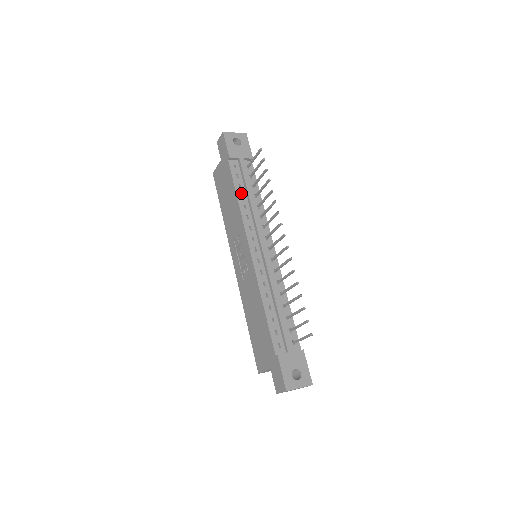
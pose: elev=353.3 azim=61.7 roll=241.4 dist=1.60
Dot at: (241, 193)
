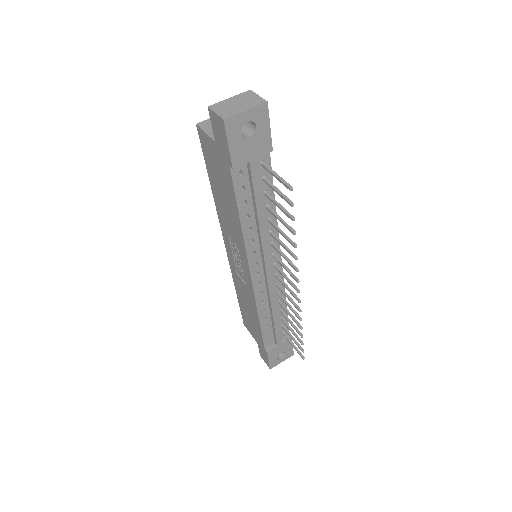
Dot at: (247, 213)
